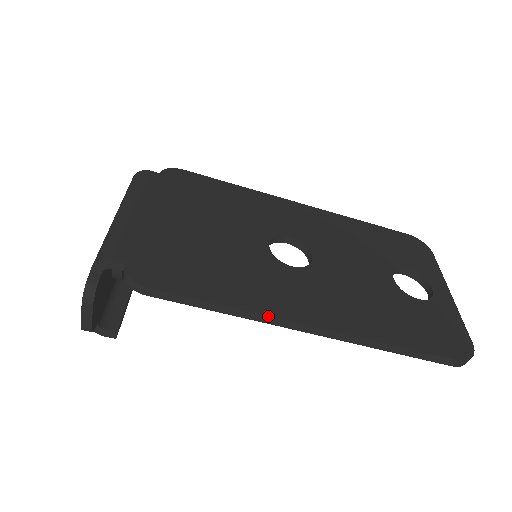
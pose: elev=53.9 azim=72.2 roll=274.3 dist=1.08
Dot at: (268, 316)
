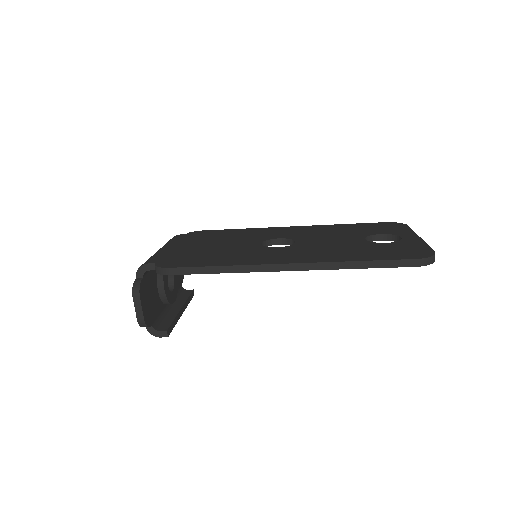
Dot at: (253, 265)
